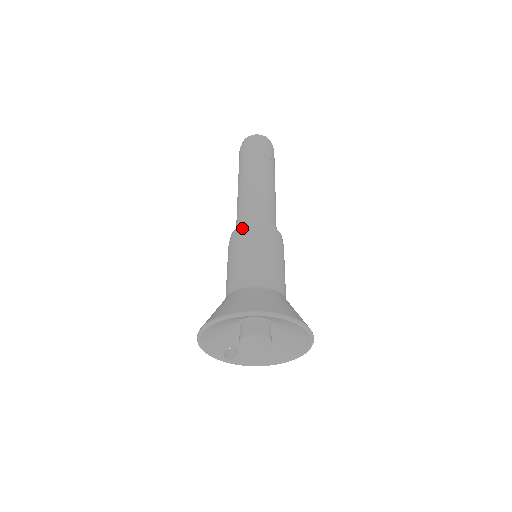
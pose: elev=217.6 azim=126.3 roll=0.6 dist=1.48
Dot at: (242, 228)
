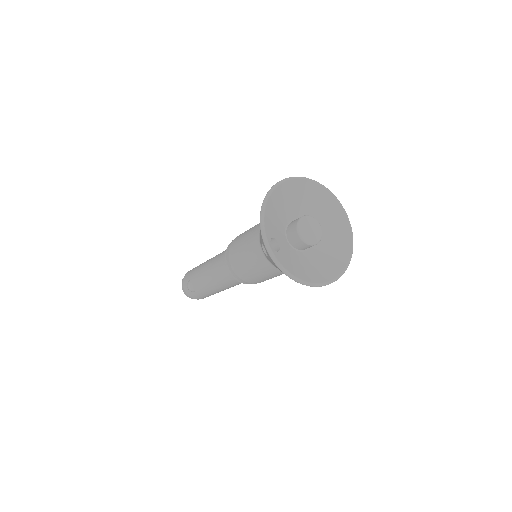
Dot at: occluded
